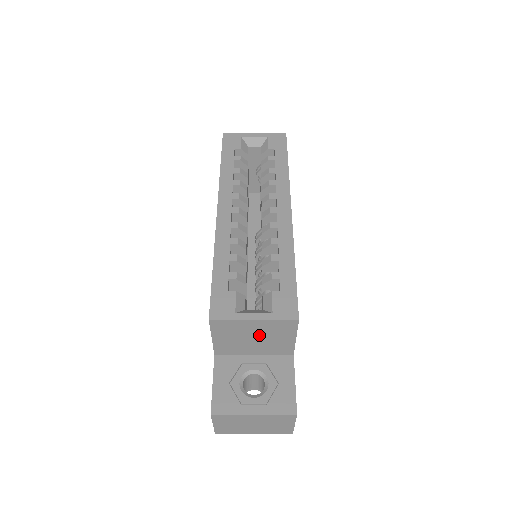
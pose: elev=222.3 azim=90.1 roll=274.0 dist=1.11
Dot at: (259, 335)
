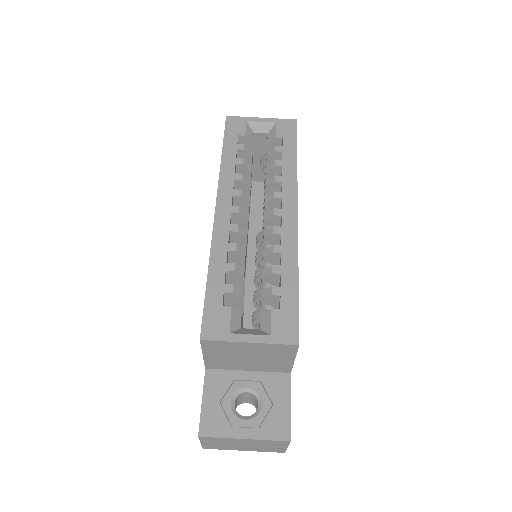
Dot at: (254, 355)
